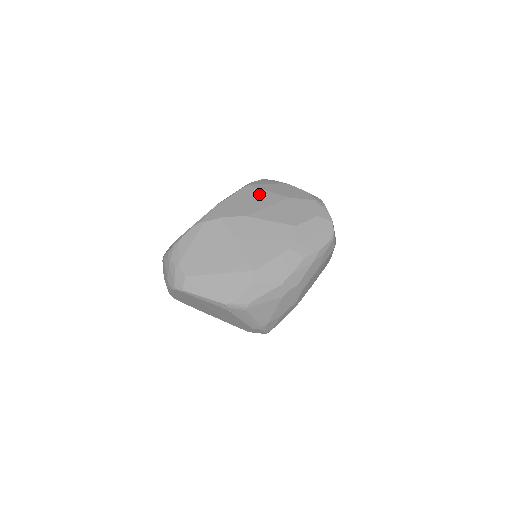
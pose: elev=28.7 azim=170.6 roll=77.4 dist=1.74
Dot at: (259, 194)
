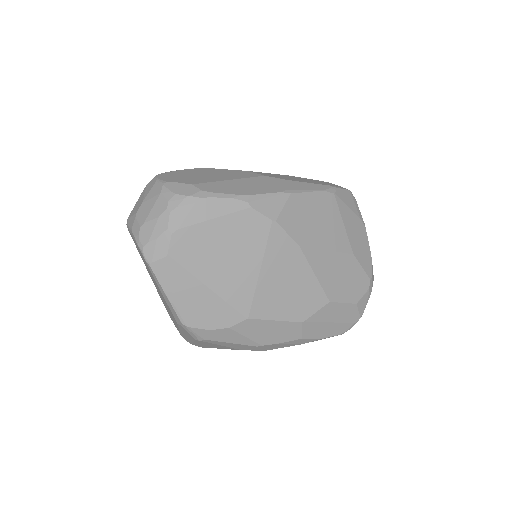
Dot at: (333, 220)
